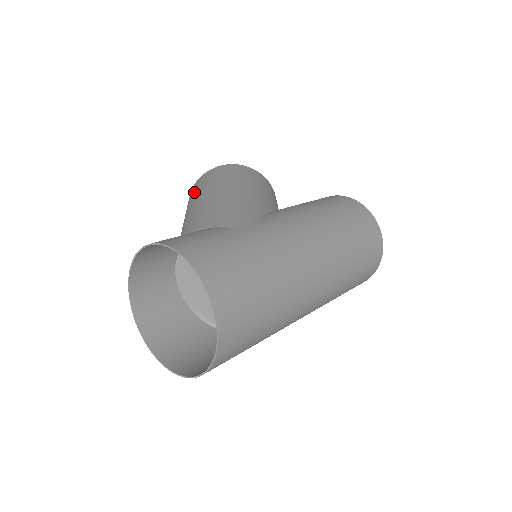
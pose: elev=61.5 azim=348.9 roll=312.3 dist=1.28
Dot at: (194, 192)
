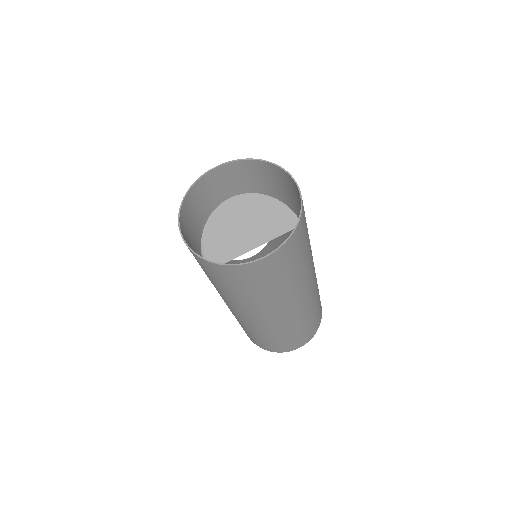
Dot at: occluded
